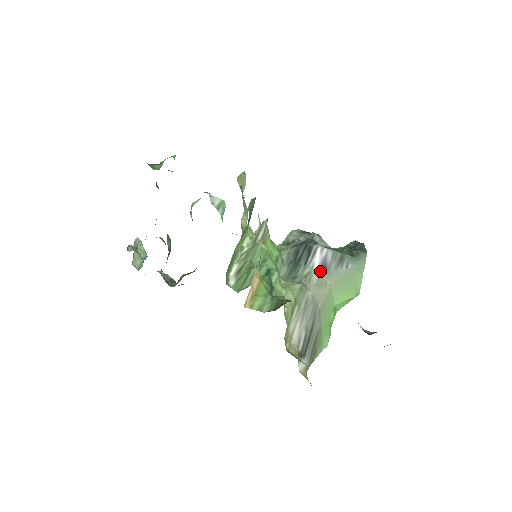
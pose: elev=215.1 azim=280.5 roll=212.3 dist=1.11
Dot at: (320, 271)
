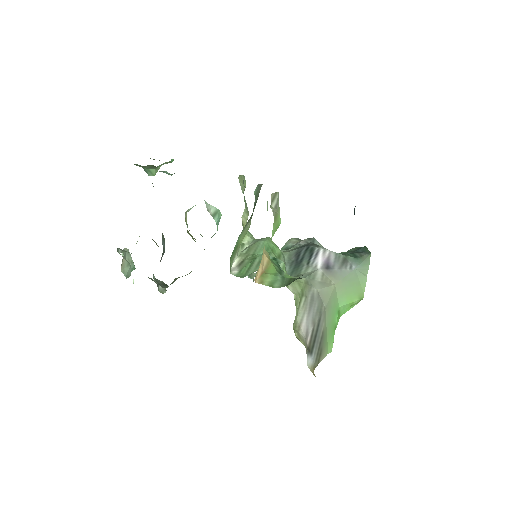
Dot at: (324, 270)
